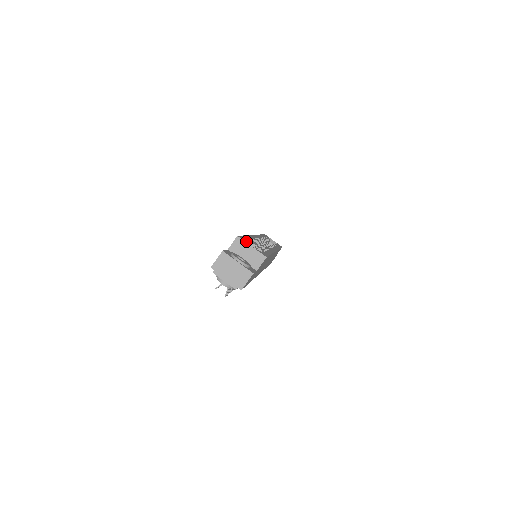
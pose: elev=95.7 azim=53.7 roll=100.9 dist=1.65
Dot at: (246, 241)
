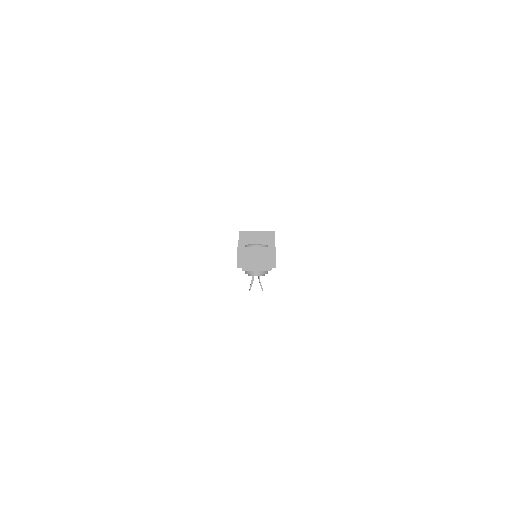
Dot at: occluded
